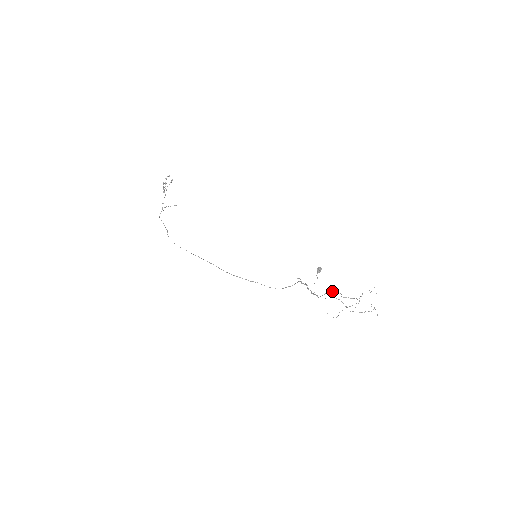
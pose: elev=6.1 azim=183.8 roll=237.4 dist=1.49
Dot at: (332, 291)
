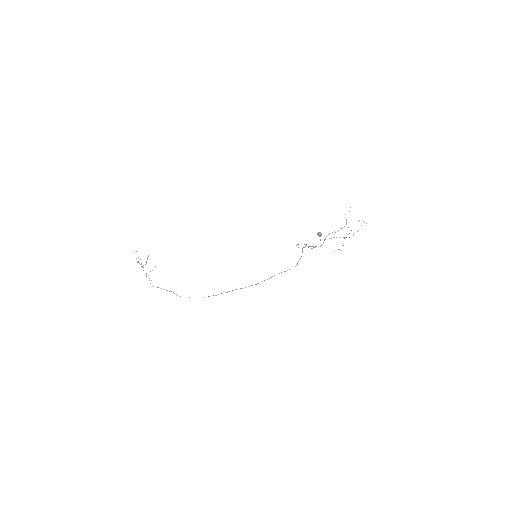
Dot at: occluded
